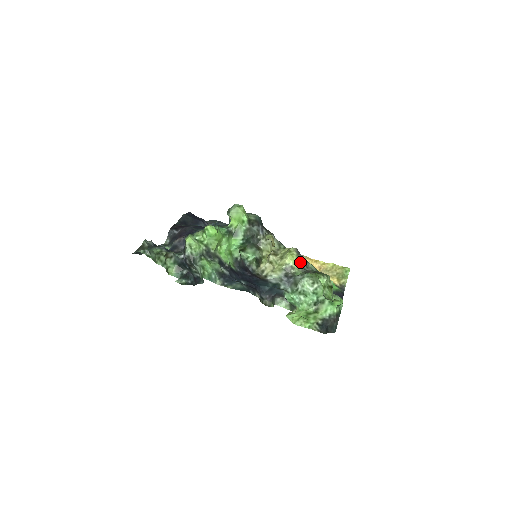
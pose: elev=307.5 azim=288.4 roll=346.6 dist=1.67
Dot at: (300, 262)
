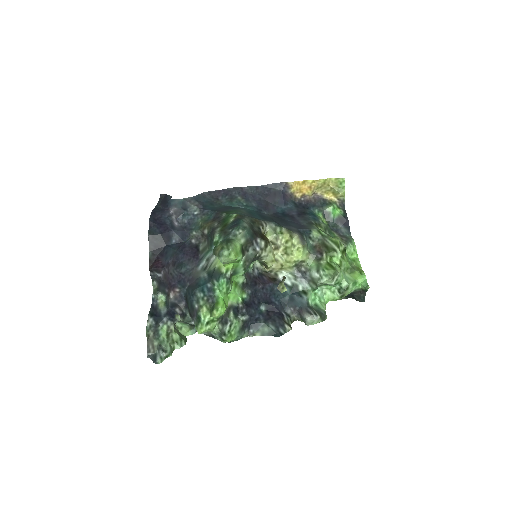
Dot at: occluded
